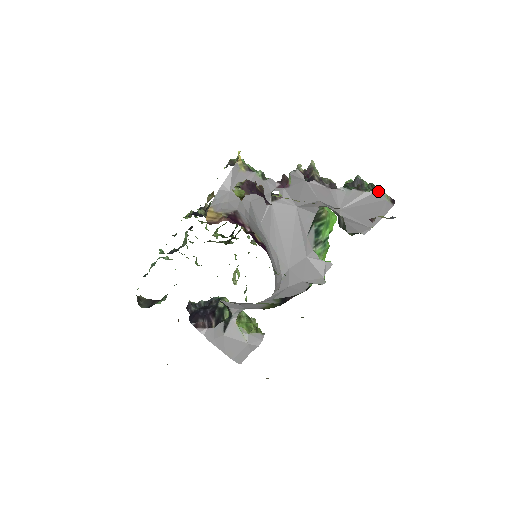
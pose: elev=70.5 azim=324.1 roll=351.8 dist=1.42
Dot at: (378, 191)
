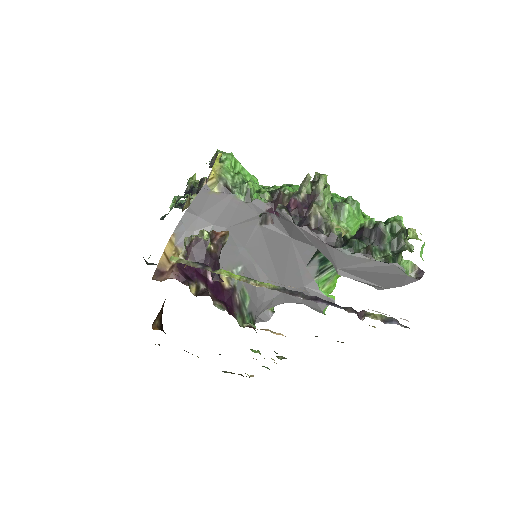
Dot at: (394, 265)
